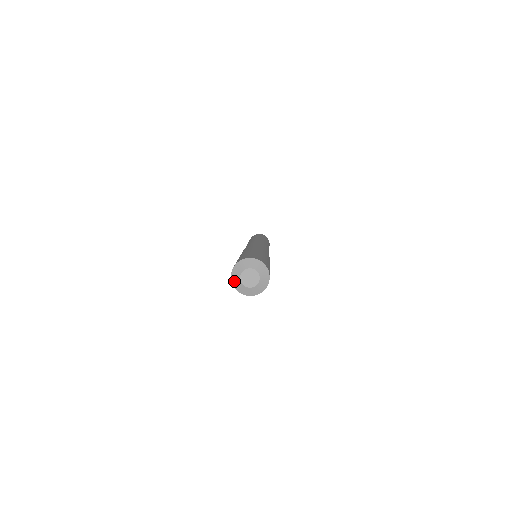
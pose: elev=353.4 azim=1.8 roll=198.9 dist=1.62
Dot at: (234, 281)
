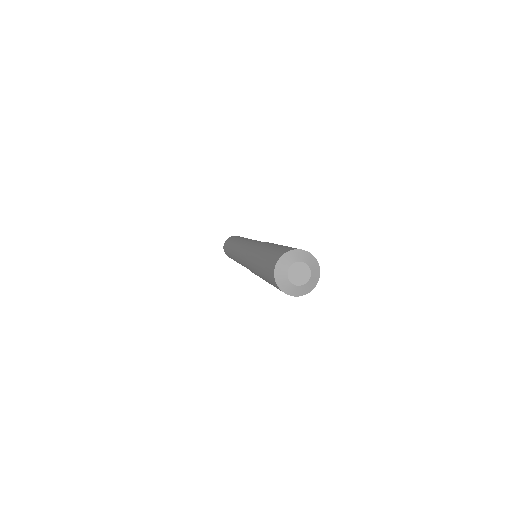
Dot at: (279, 281)
